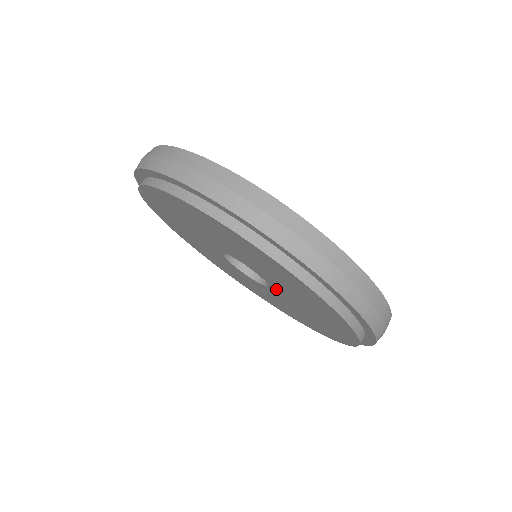
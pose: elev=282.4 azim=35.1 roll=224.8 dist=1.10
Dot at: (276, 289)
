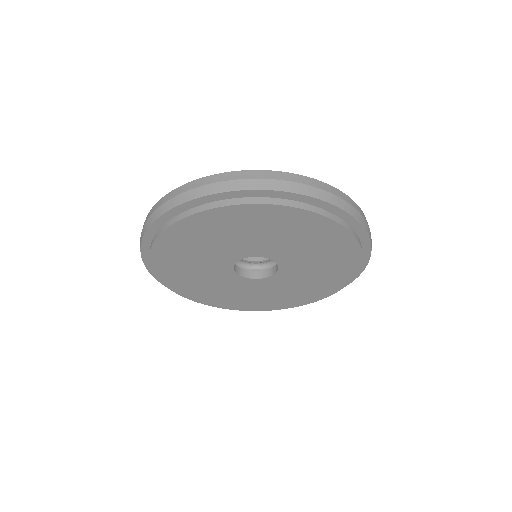
Dot at: (287, 269)
